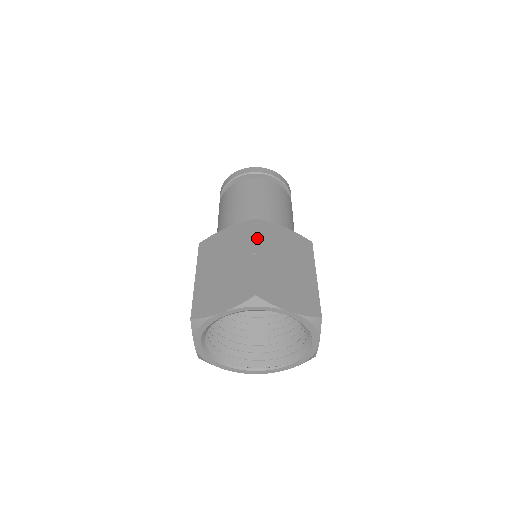
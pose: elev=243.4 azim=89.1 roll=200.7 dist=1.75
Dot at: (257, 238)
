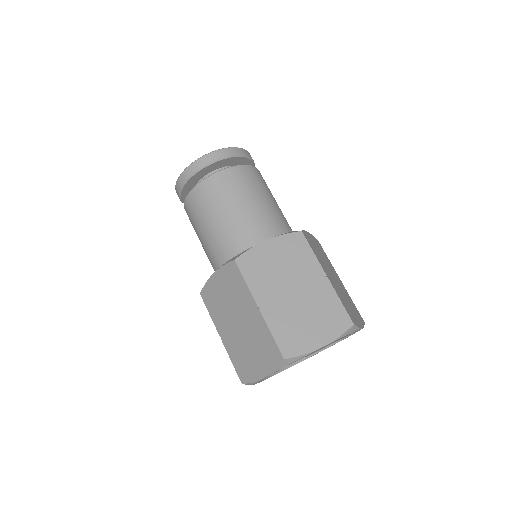
Dot at: (250, 285)
